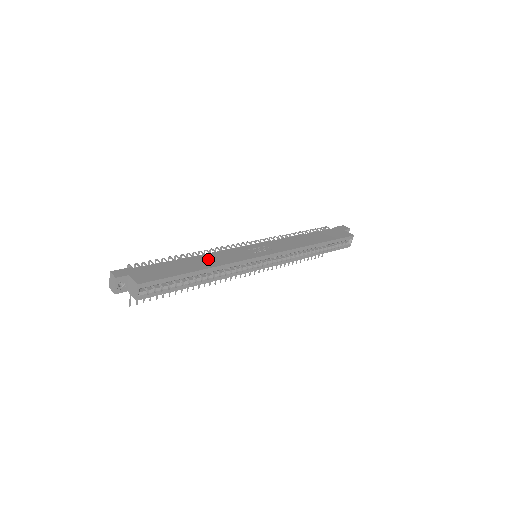
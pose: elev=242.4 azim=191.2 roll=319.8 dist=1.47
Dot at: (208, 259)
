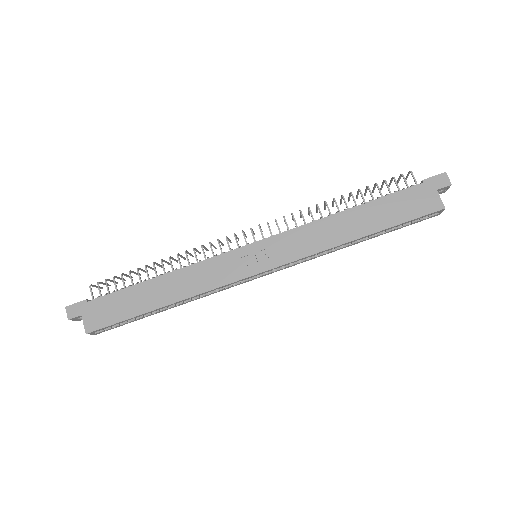
Dot at: (176, 283)
